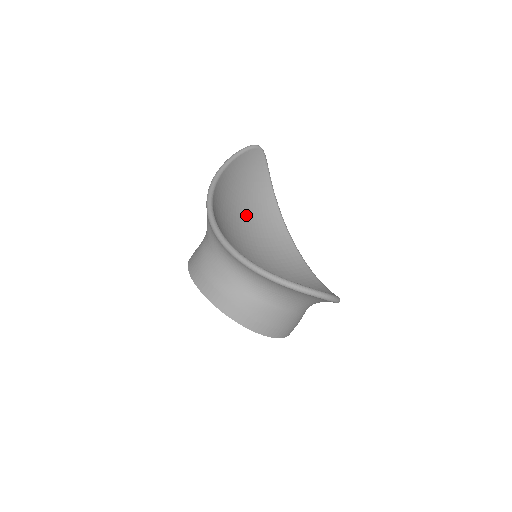
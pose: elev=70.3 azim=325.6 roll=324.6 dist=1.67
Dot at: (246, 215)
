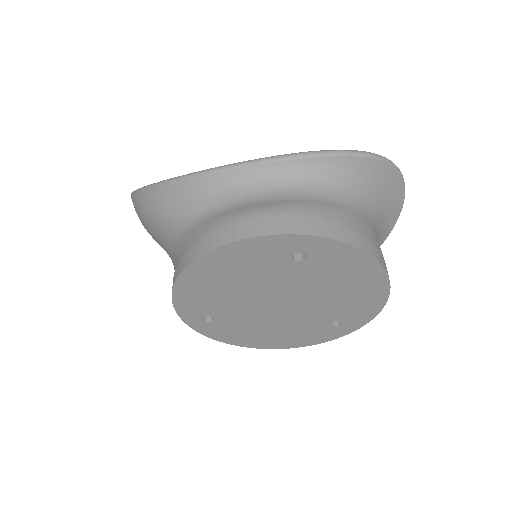
Dot at: occluded
